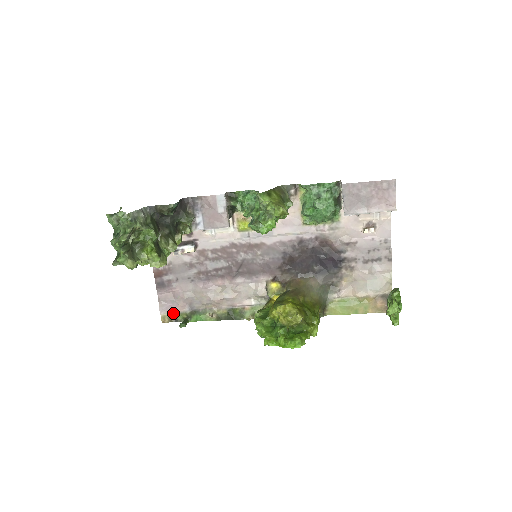
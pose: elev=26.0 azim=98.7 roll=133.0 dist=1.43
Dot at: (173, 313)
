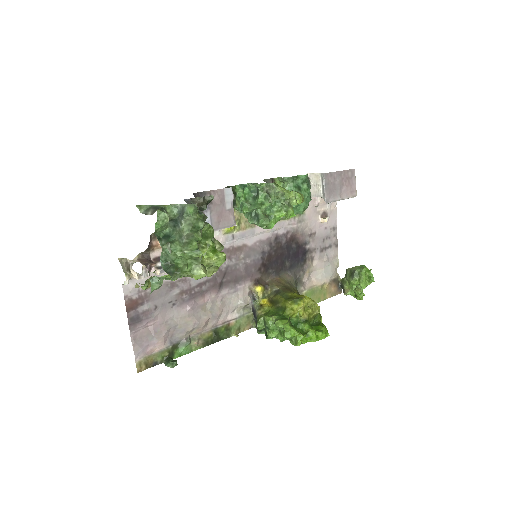
Dot at: (150, 355)
